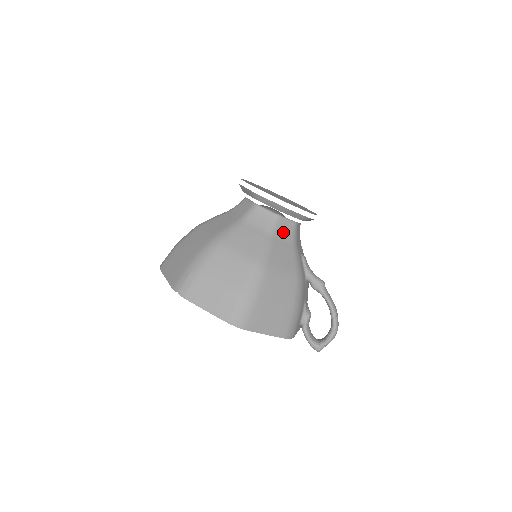
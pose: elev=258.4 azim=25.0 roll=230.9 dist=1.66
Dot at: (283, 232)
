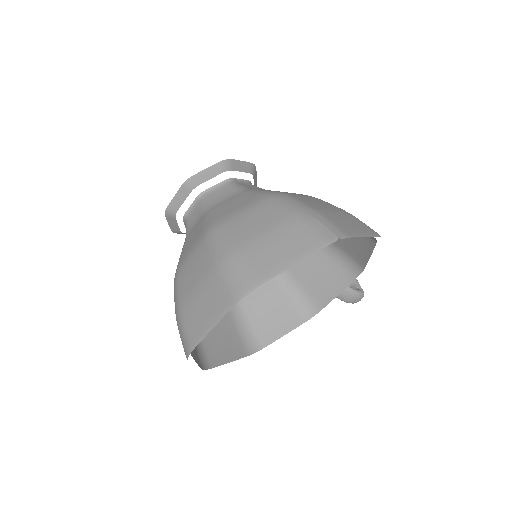
Dot at: occluded
